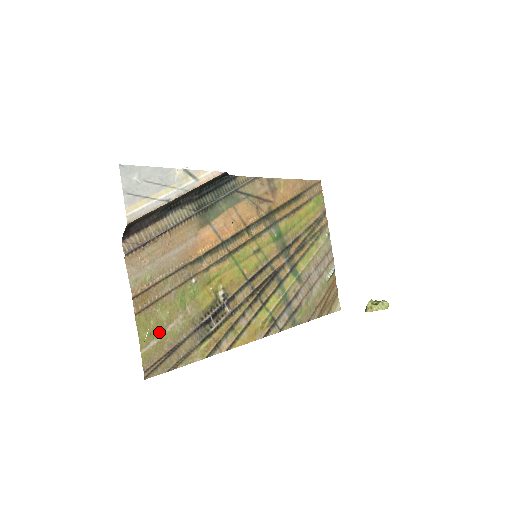
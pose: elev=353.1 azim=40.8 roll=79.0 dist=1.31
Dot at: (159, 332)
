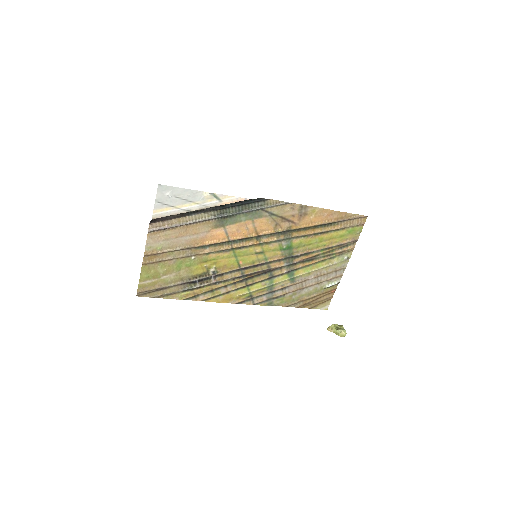
Dot at: (155, 277)
